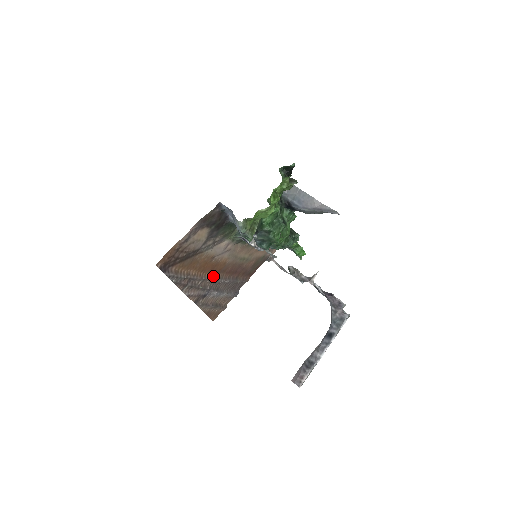
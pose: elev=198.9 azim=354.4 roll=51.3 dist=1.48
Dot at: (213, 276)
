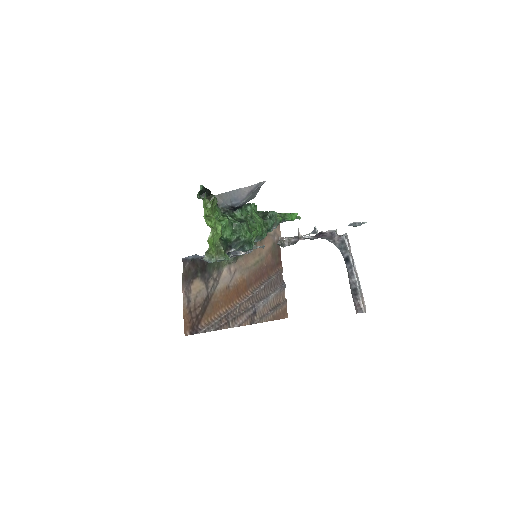
Dot at: (245, 296)
